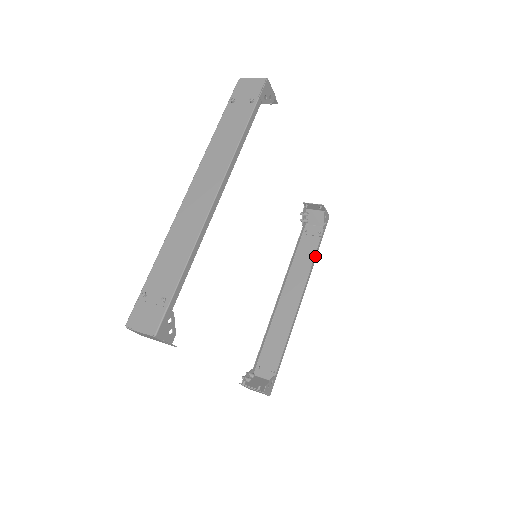
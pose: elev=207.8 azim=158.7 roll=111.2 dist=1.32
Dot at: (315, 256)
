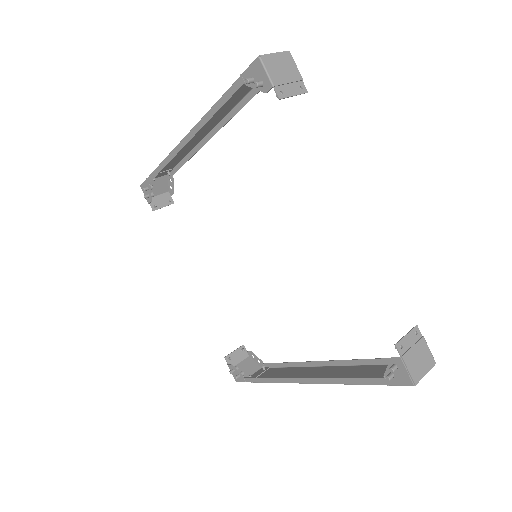
Dot at: (284, 364)
